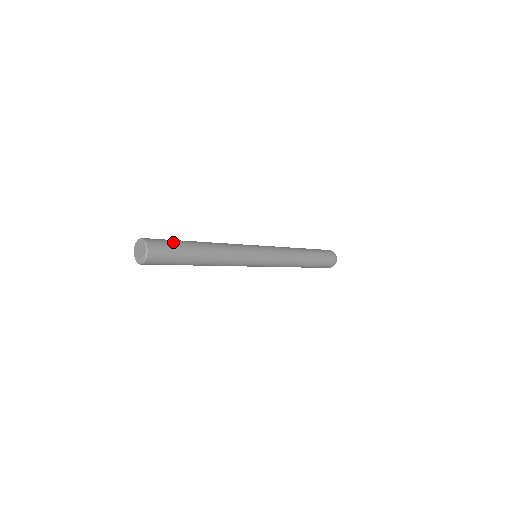
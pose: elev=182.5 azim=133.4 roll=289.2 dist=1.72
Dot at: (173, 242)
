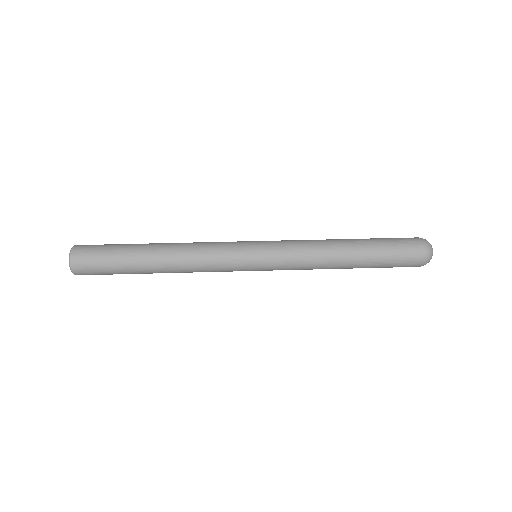
Dot at: (108, 259)
